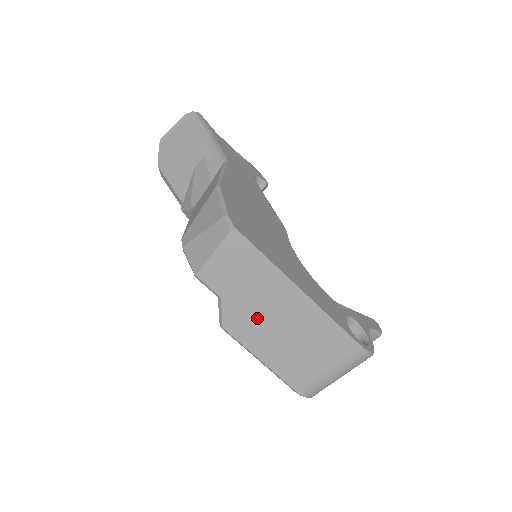
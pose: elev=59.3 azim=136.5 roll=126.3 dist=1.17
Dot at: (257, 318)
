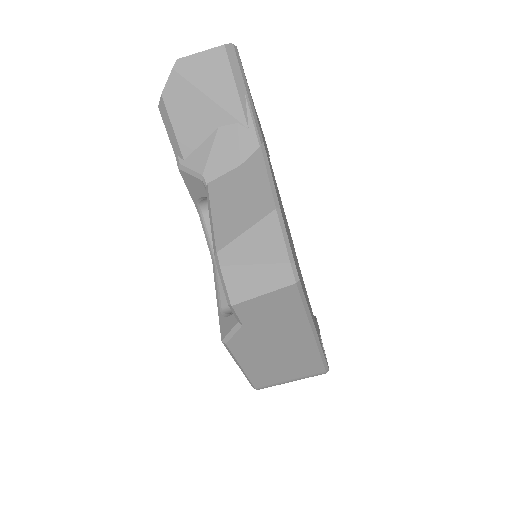
Dot at: (264, 343)
